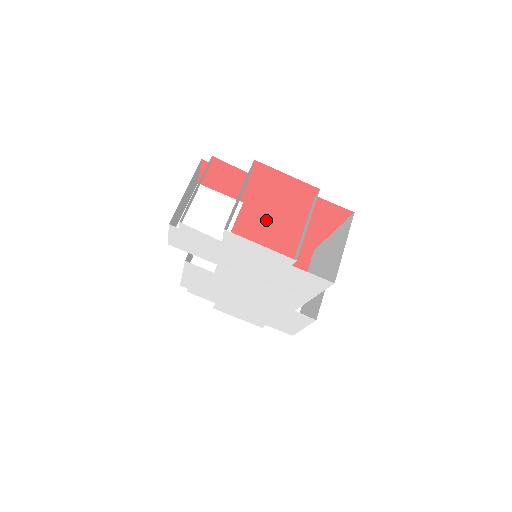
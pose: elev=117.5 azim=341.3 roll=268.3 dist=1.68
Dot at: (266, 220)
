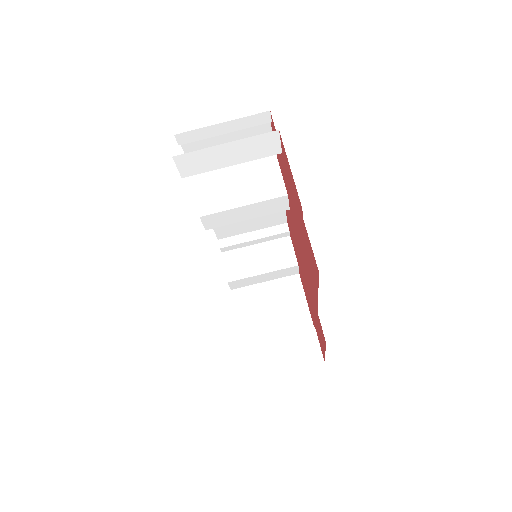
Dot at: occluded
